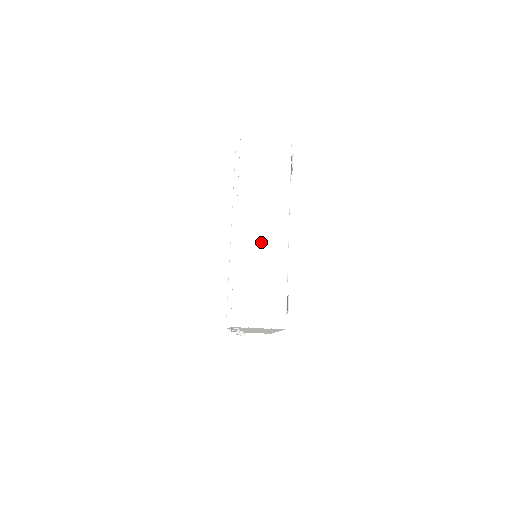
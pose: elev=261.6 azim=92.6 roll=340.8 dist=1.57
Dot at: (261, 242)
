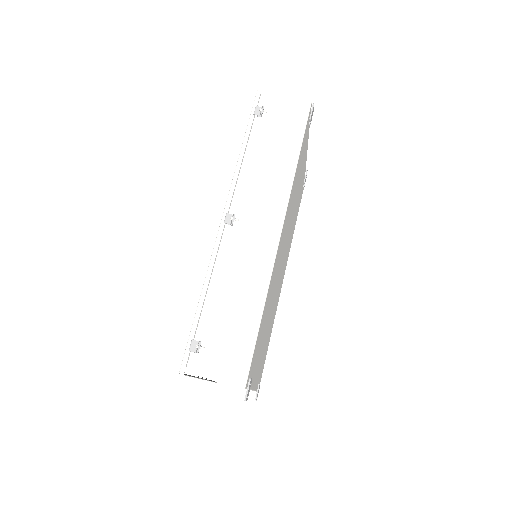
Dot at: occluded
